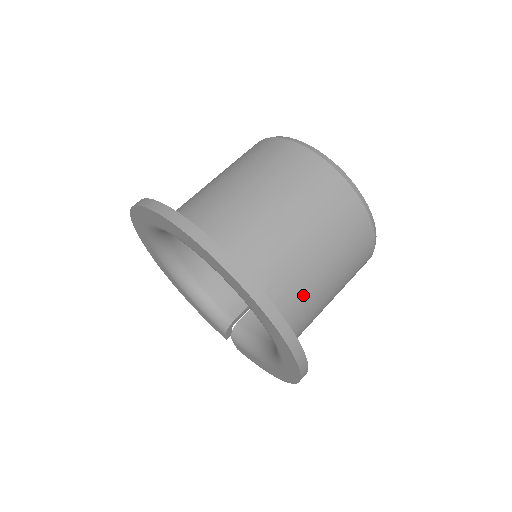
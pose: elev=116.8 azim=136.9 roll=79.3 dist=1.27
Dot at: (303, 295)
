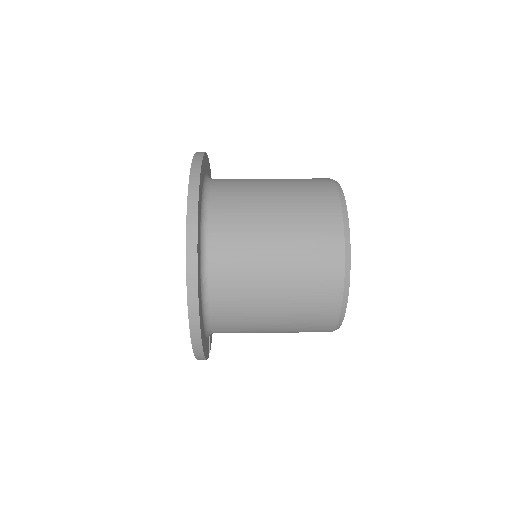
Dot at: (240, 227)
